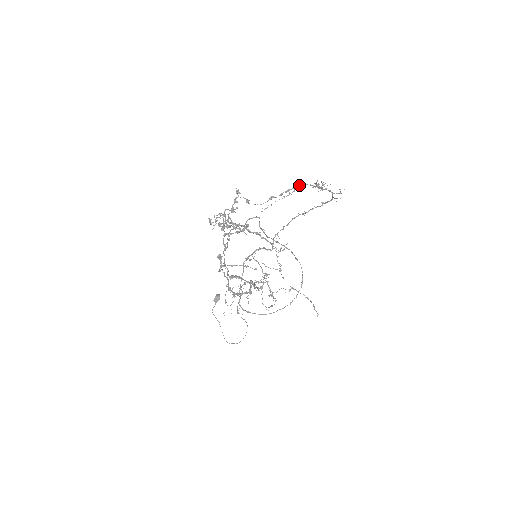
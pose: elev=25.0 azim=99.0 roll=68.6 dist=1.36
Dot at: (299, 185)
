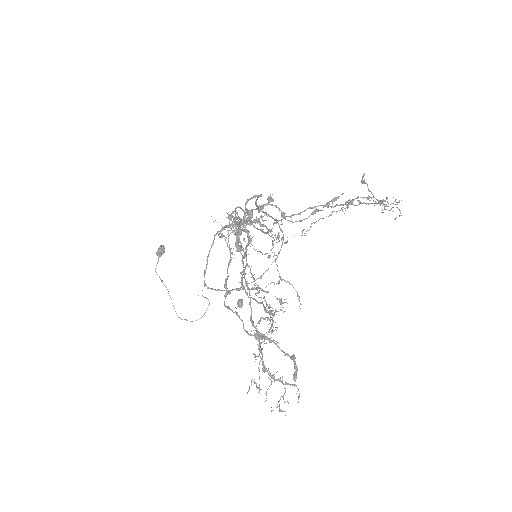
Dot at: (356, 198)
